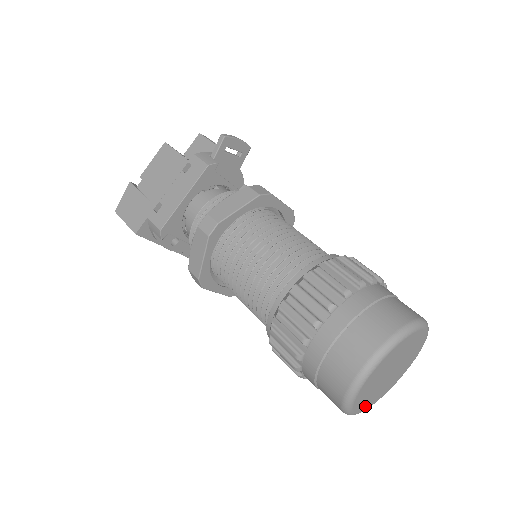
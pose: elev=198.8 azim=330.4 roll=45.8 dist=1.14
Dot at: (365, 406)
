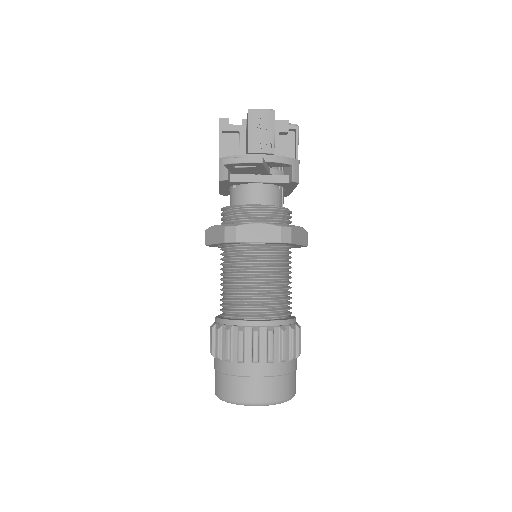
Dot at: occluded
